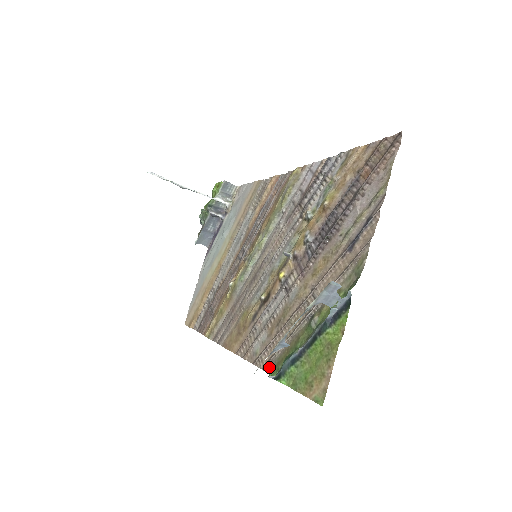
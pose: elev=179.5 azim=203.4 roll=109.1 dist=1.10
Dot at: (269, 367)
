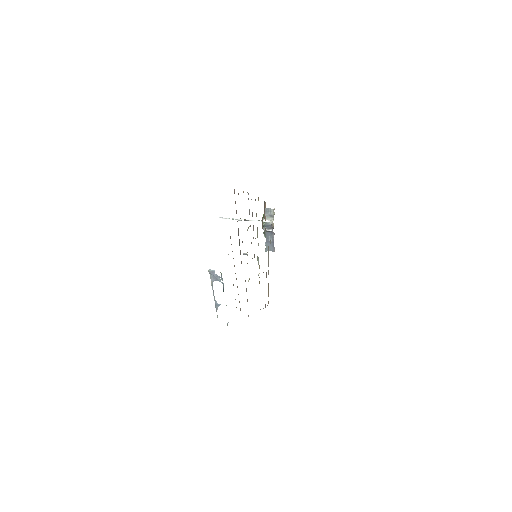
Dot at: occluded
